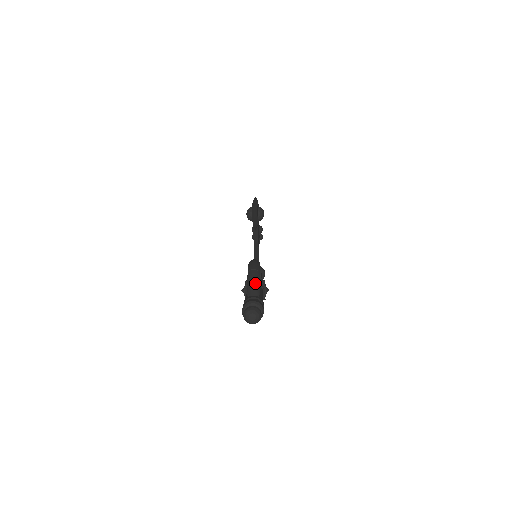
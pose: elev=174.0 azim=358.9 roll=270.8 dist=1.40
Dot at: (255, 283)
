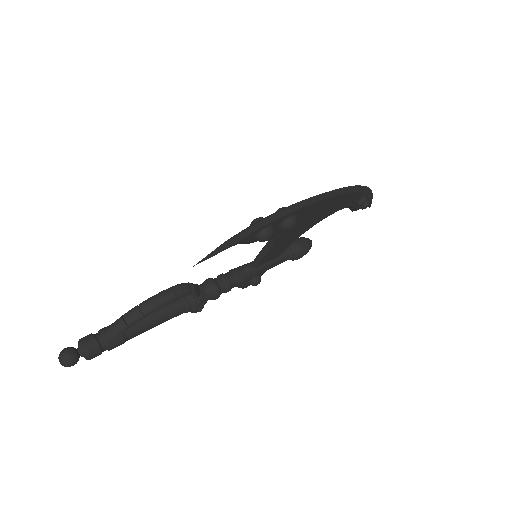
Dot at: (121, 325)
